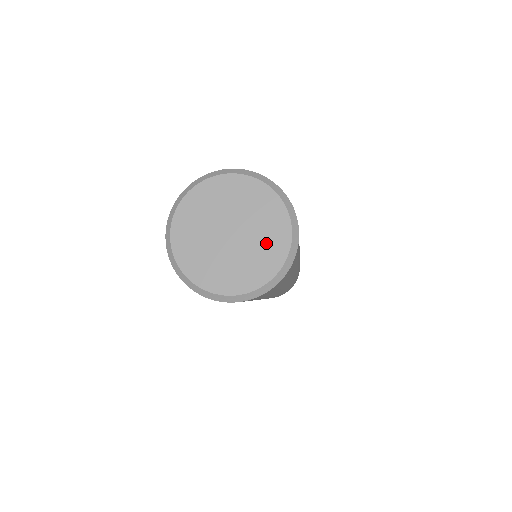
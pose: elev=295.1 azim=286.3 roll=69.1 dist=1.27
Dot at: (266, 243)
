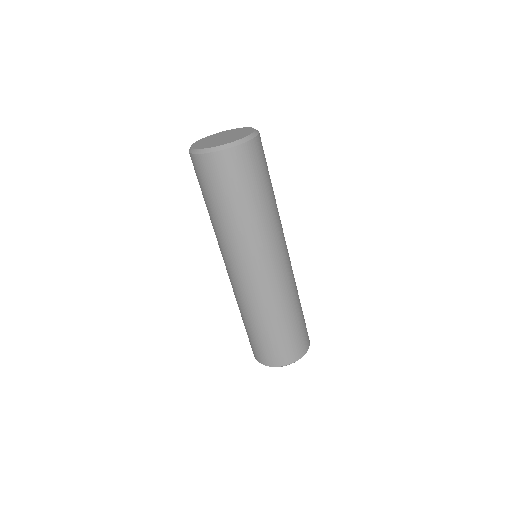
Dot at: (237, 137)
